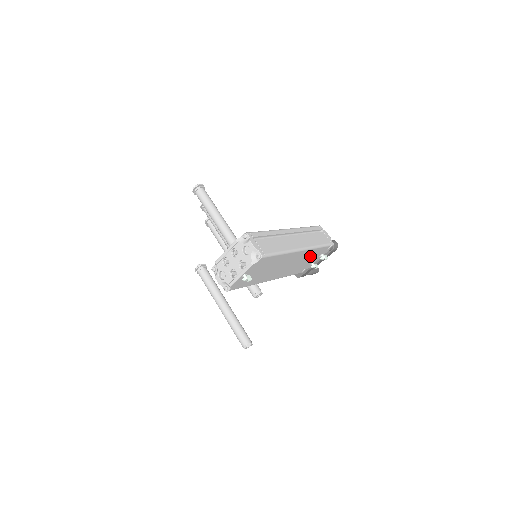
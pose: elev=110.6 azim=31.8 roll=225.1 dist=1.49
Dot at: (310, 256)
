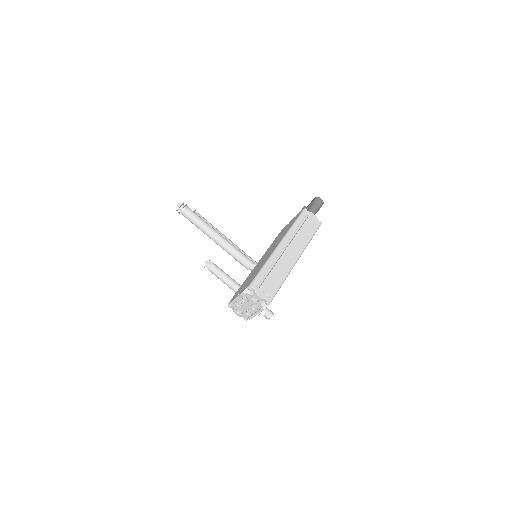
Dot at: occluded
